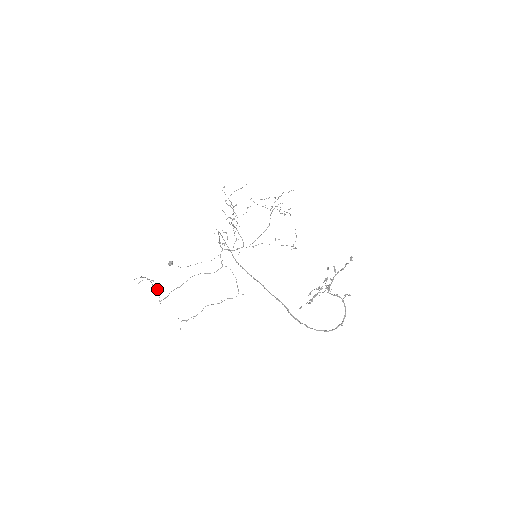
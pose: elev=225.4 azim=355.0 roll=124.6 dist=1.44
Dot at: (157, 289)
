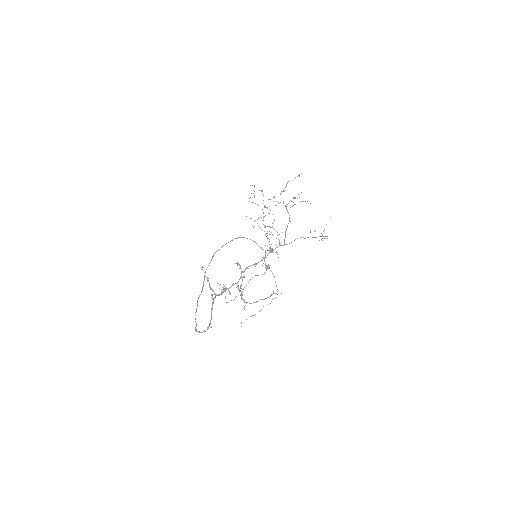
Dot at: occluded
